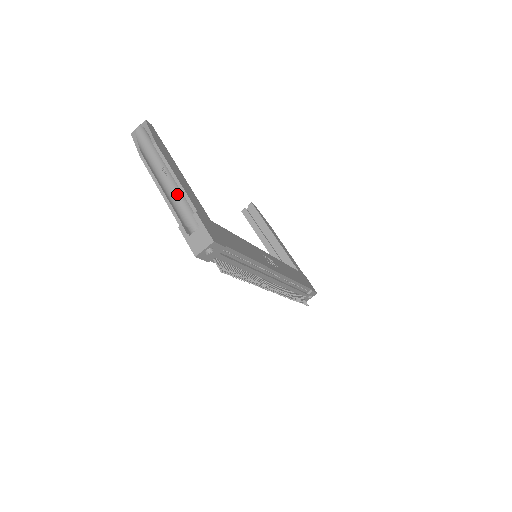
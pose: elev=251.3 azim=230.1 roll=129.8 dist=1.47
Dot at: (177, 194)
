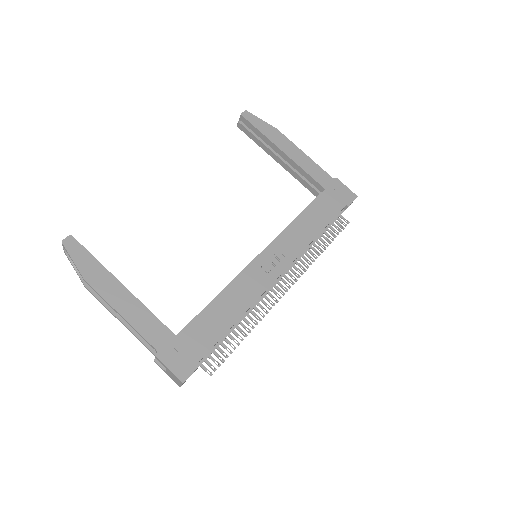
Dot at: occluded
